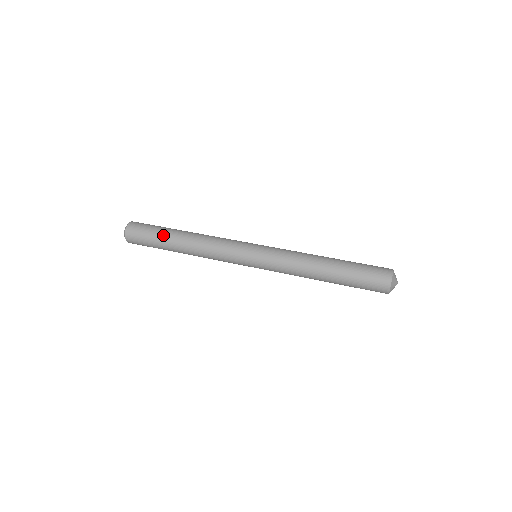
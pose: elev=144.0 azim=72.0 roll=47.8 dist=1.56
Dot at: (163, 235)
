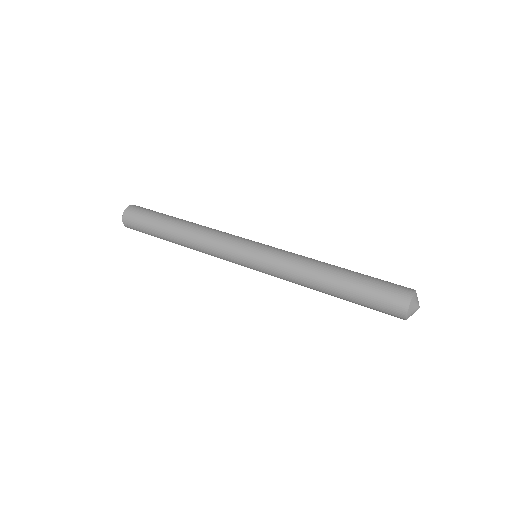
Dot at: (160, 220)
